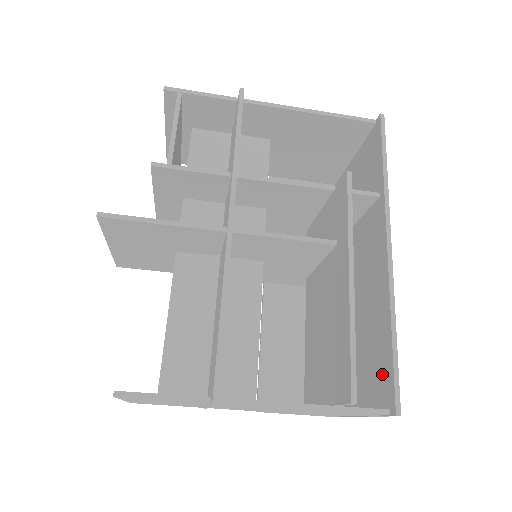
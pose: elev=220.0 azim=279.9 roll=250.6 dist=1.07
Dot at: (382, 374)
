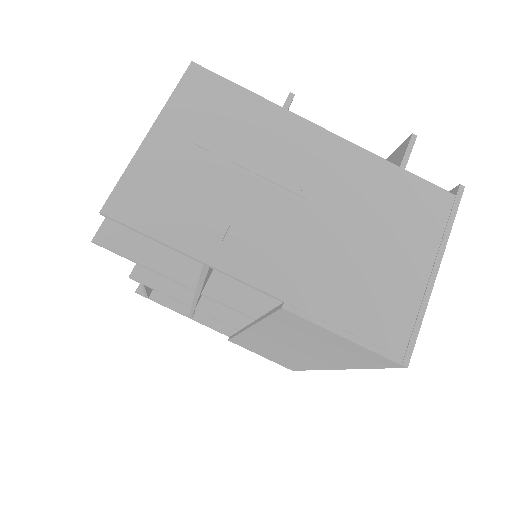
Dot at: occluded
